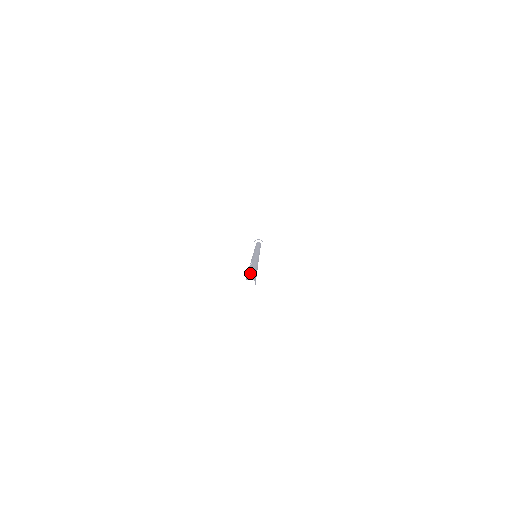
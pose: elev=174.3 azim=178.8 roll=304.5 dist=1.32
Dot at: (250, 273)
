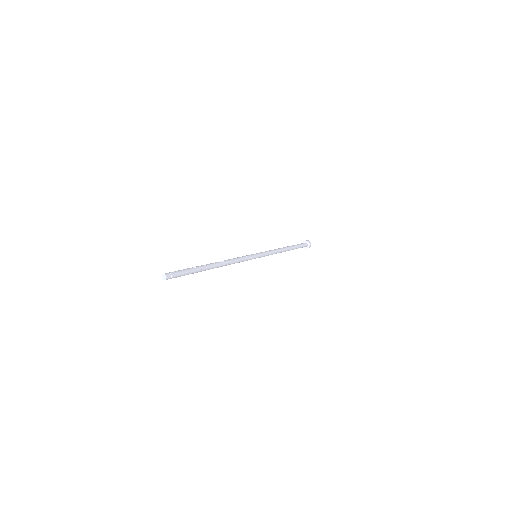
Dot at: (179, 270)
